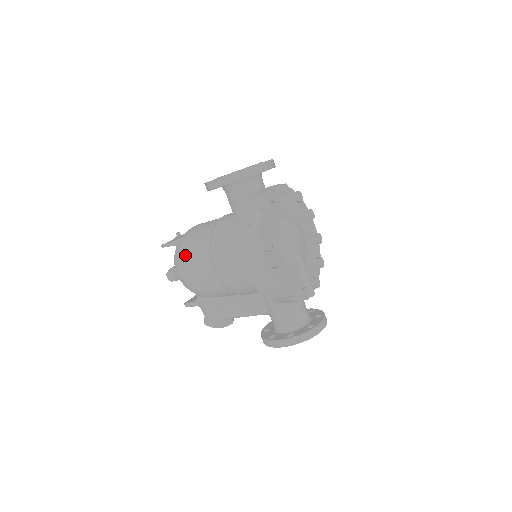
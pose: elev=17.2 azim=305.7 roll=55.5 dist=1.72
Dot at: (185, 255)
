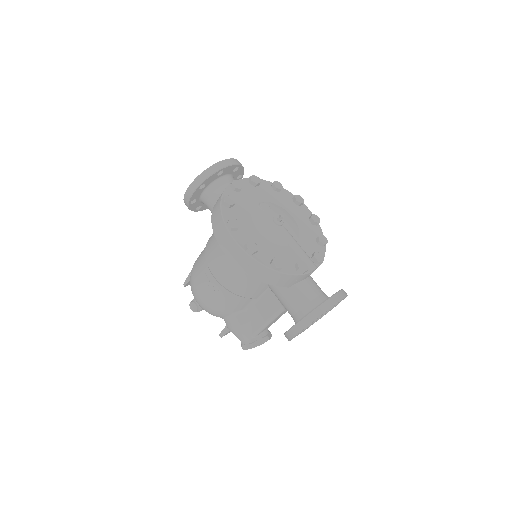
Dot at: (193, 278)
